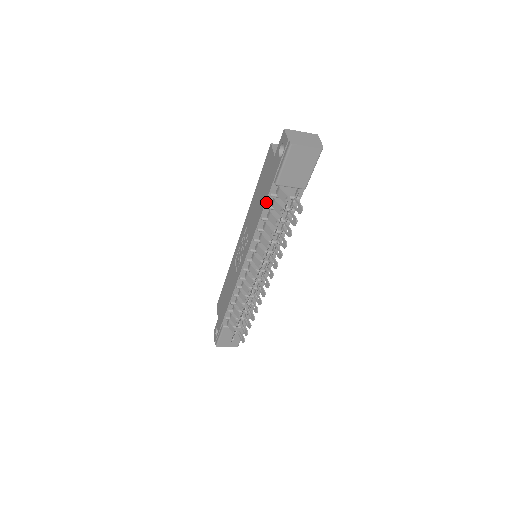
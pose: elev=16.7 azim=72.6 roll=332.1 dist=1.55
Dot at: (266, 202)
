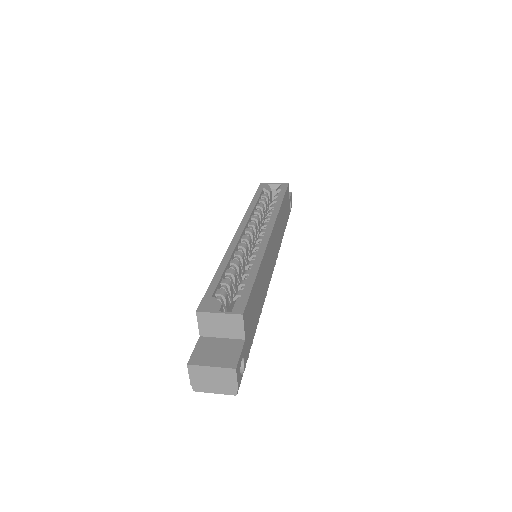
Dot at: occluded
